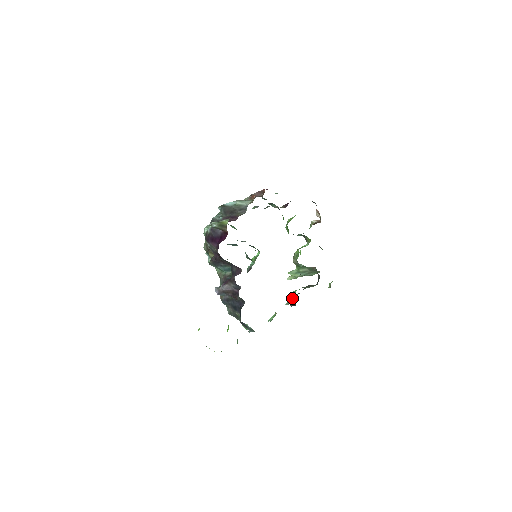
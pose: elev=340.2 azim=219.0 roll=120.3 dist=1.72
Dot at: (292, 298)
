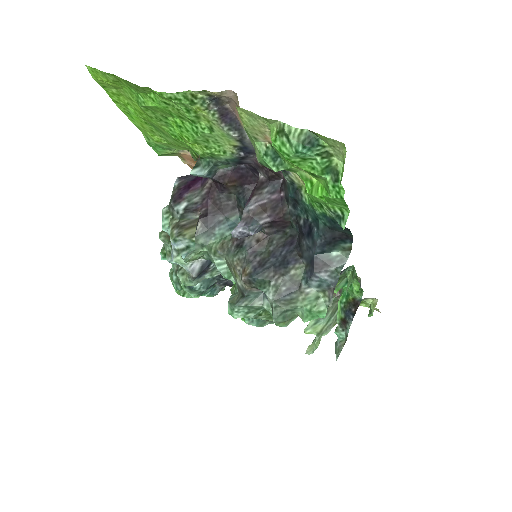
Dot at: (344, 308)
